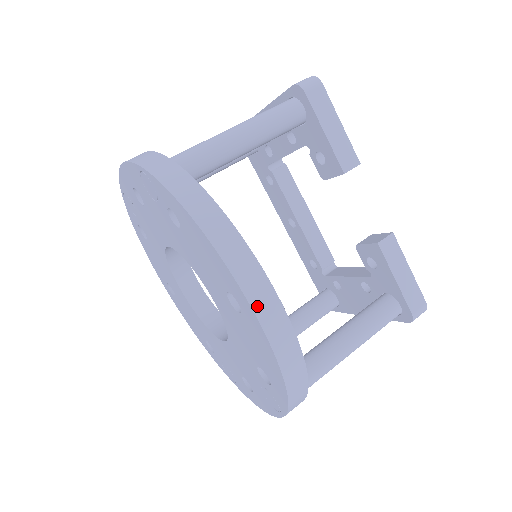
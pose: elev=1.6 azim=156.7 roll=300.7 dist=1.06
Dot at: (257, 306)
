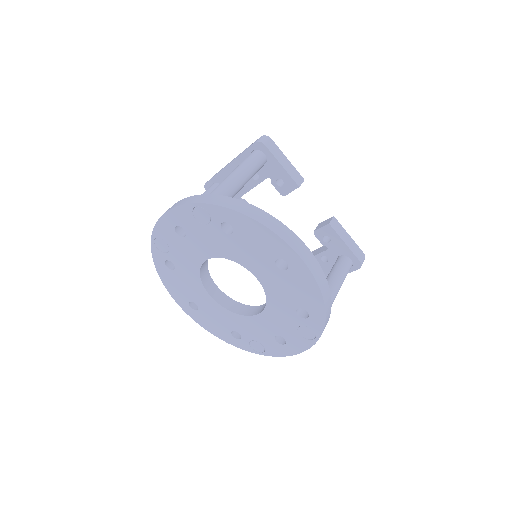
Dot at: (302, 256)
